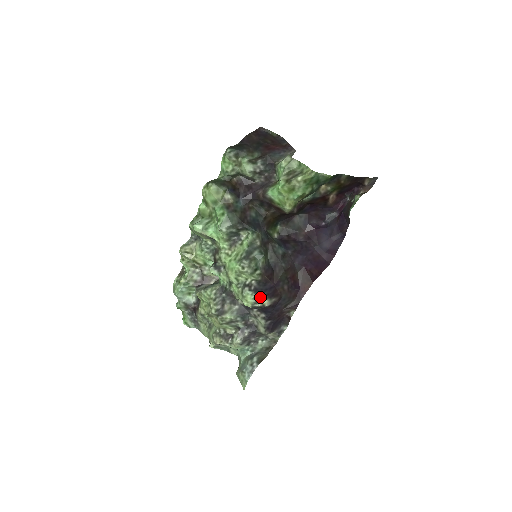
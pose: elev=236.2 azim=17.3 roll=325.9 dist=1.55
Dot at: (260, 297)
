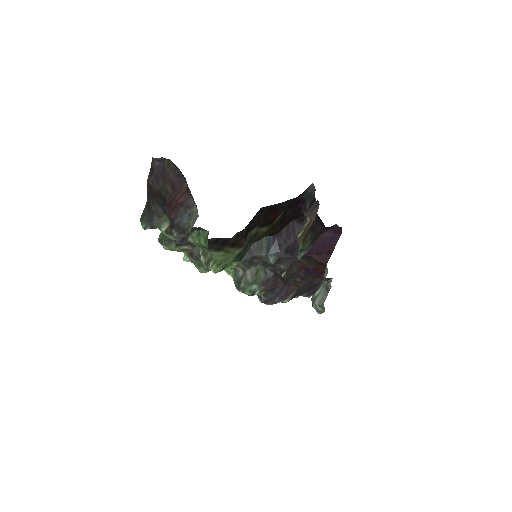
Dot at: (275, 302)
